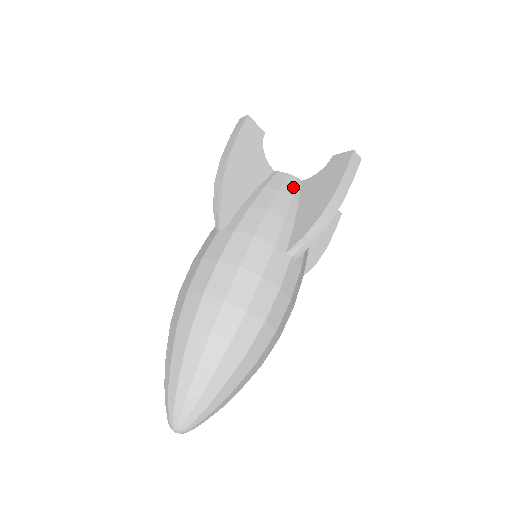
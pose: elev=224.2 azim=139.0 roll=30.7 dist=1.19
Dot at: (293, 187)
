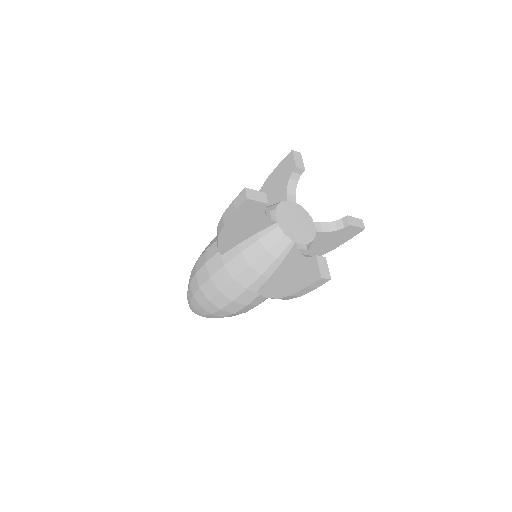
Dot at: (282, 249)
